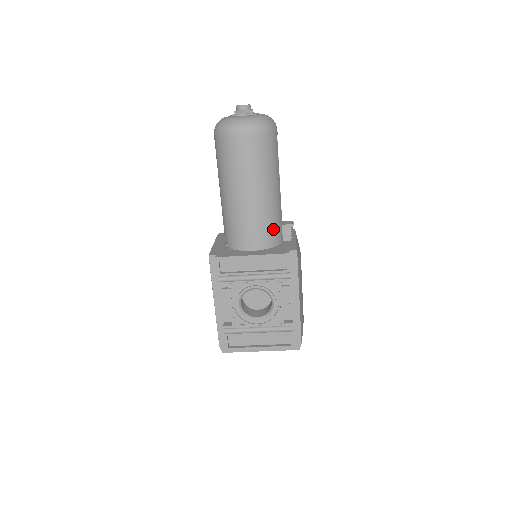
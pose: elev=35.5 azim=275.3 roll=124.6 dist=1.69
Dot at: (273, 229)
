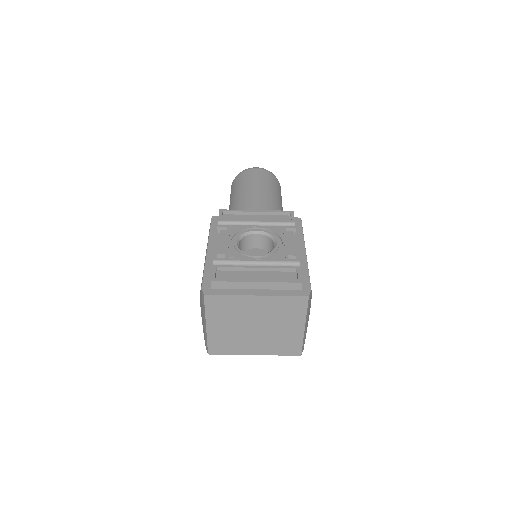
Dot at: occluded
